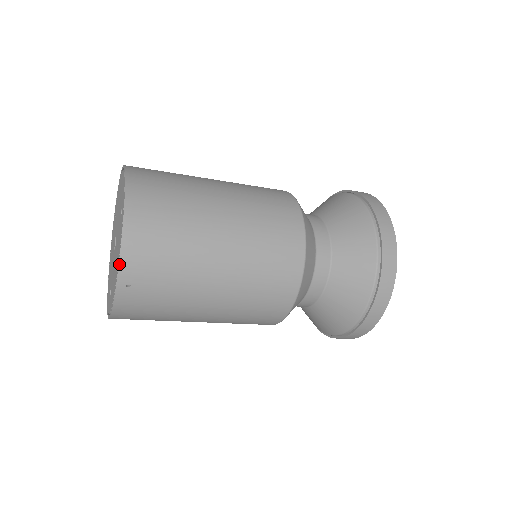
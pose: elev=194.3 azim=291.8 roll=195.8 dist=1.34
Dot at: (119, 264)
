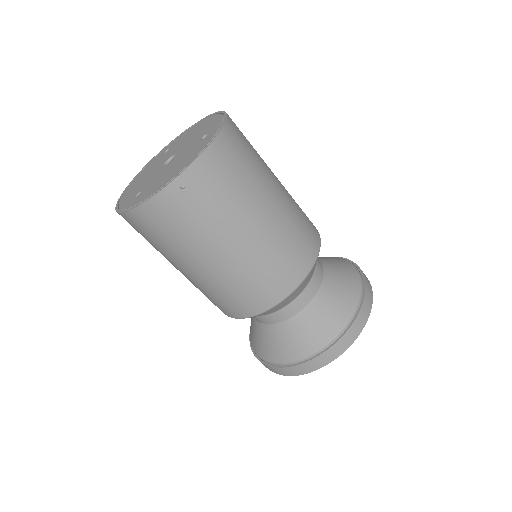
Dot at: (191, 164)
